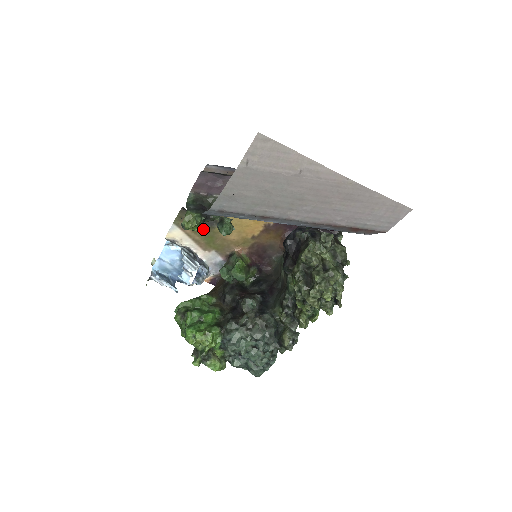
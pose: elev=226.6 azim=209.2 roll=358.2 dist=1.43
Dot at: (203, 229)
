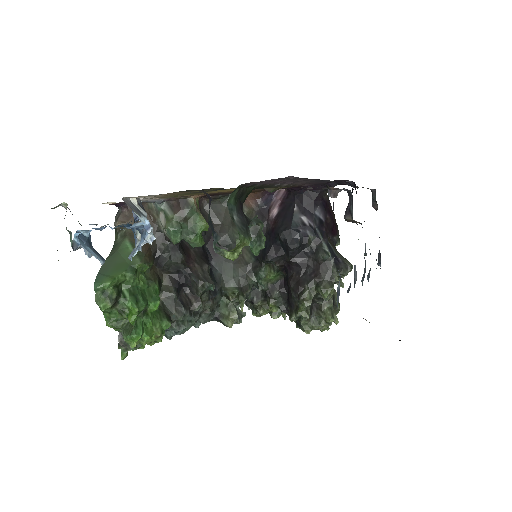
Dot at: occluded
